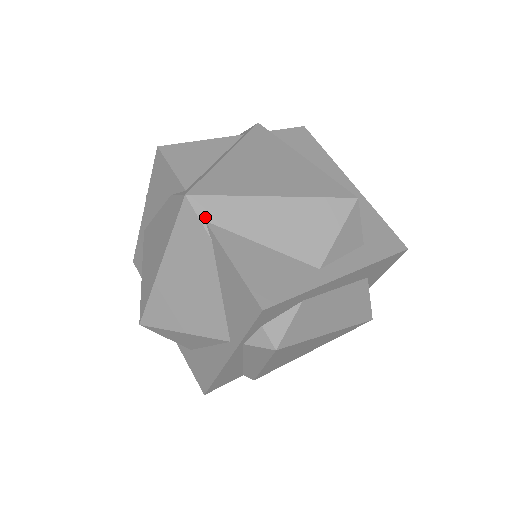
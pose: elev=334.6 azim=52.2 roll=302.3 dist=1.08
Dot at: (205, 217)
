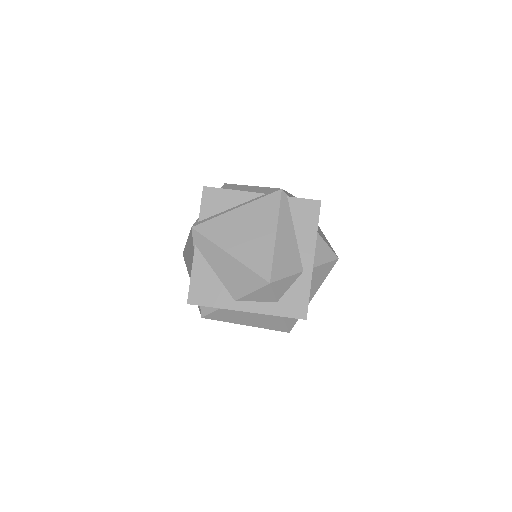
Dot at: (196, 243)
